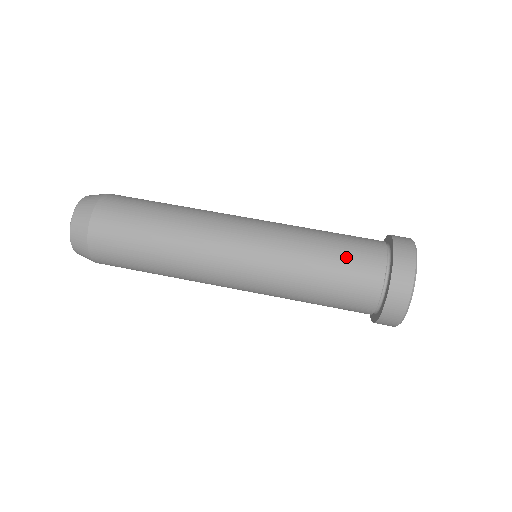
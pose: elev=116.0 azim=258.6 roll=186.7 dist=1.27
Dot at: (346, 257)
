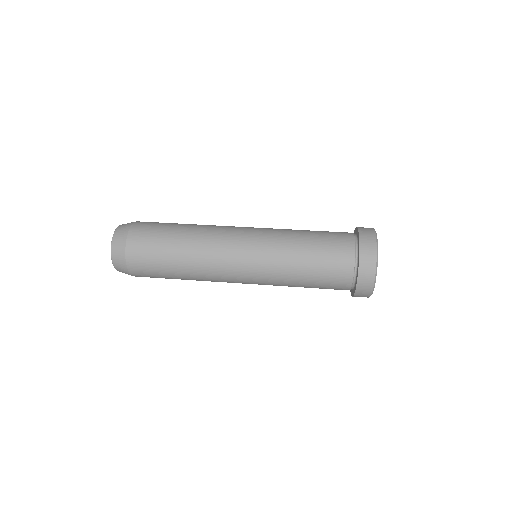
Dot at: (324, 232)
